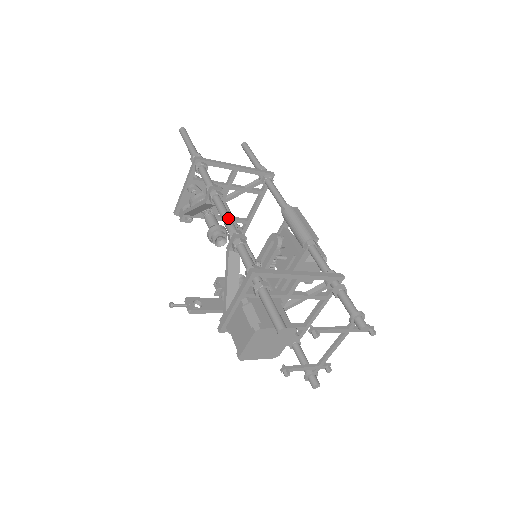
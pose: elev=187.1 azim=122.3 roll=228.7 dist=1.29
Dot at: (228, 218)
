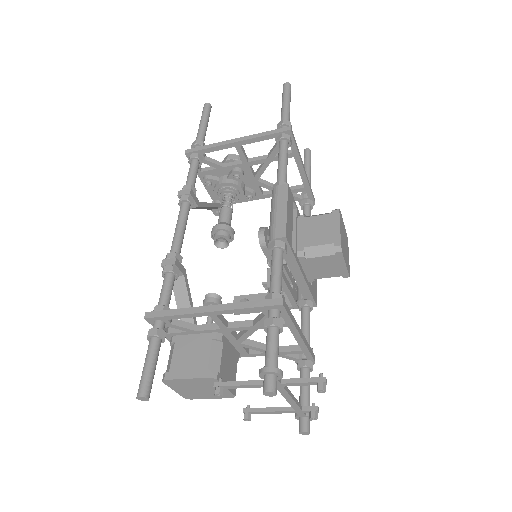
Dot at: (175, 235)
